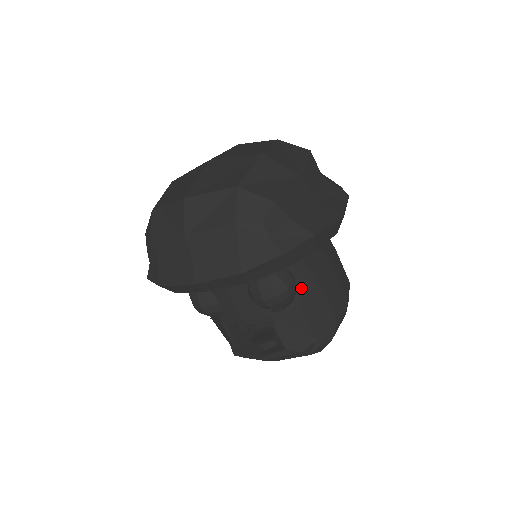
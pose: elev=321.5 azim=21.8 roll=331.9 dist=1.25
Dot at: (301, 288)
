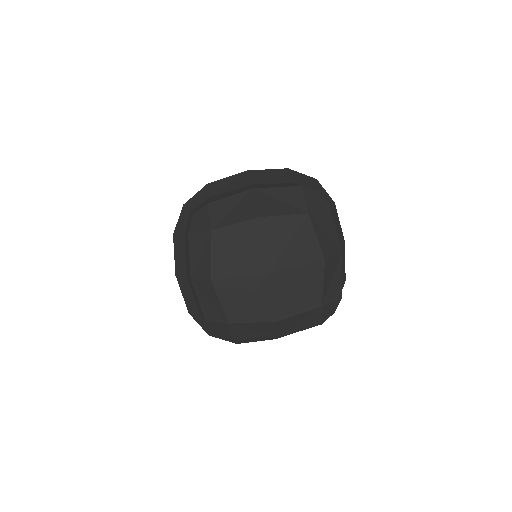
Dot at: occluded
